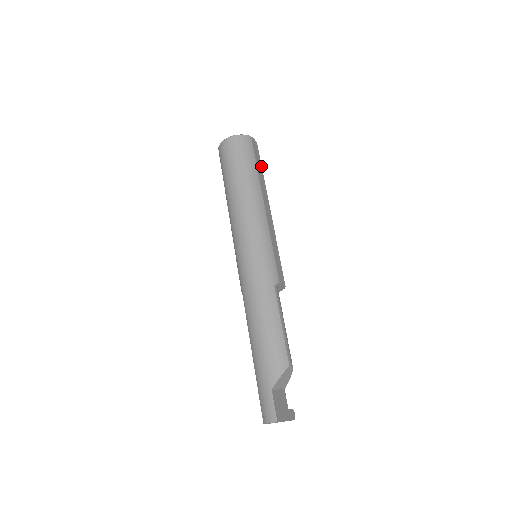
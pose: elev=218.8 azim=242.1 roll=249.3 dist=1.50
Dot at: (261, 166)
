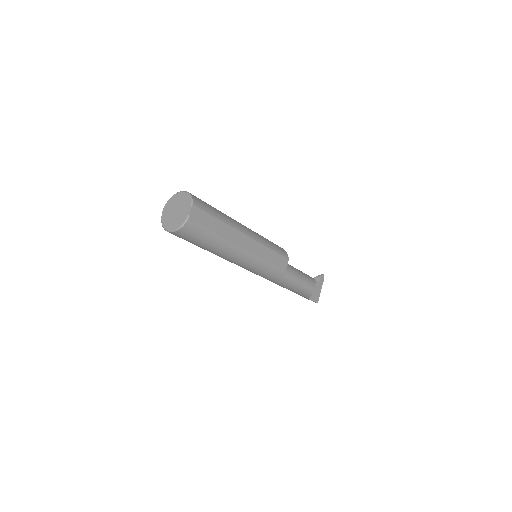
Dot at: (214, 218)
